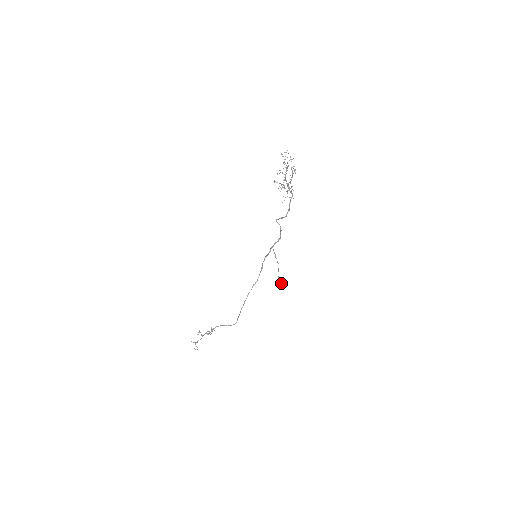
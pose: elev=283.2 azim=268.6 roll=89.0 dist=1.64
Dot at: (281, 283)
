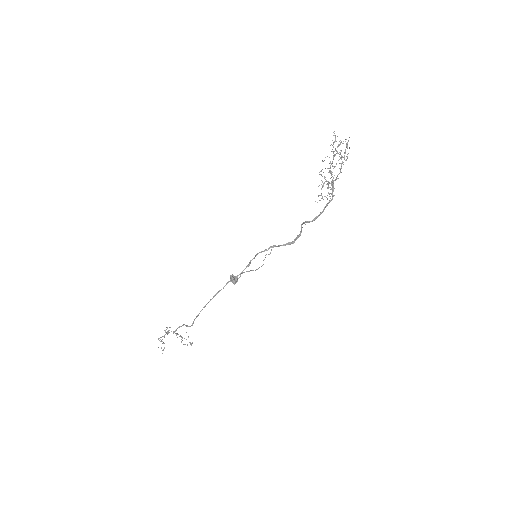
Dot at: occluded
